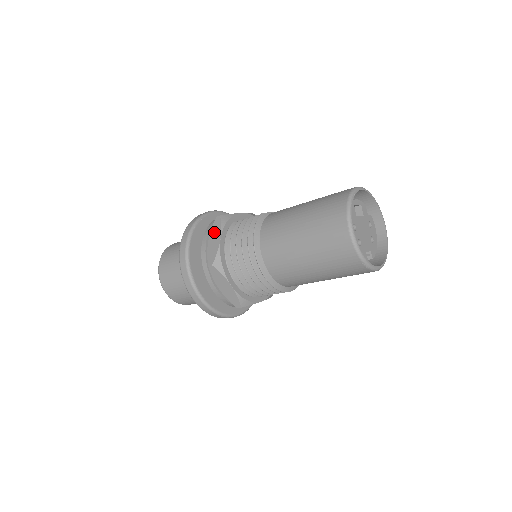
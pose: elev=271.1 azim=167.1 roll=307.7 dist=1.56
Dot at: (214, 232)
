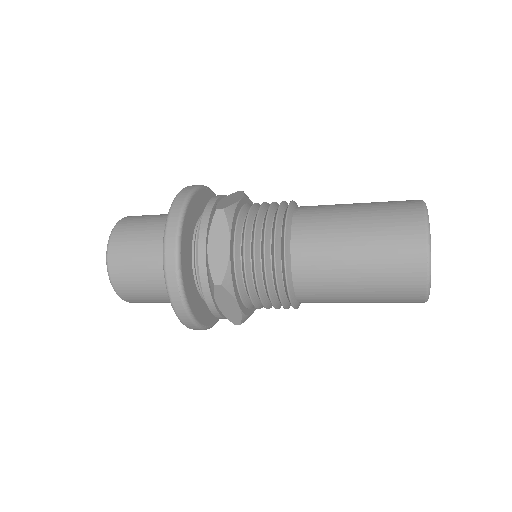
Dot at: (232, 196)
